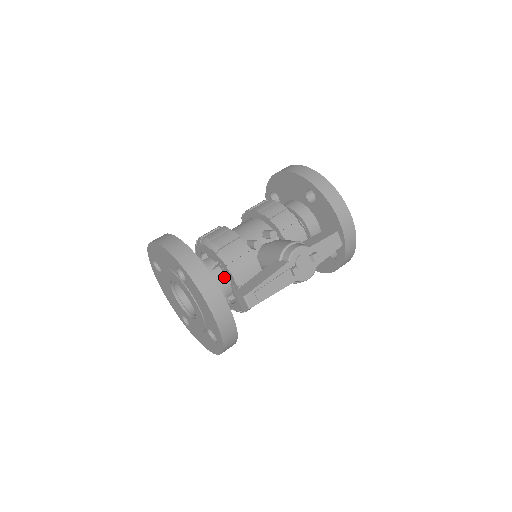
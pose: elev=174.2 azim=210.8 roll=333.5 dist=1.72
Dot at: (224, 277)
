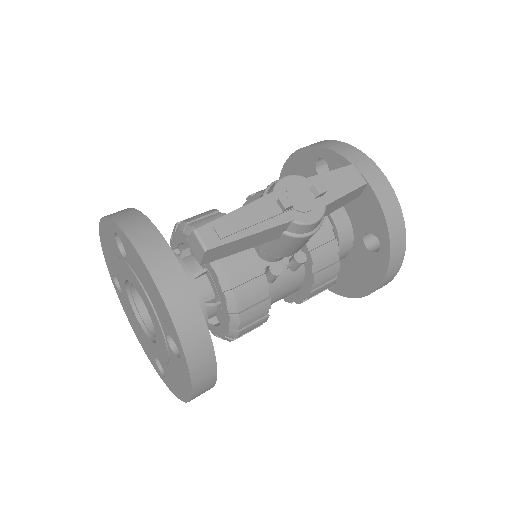
Dot at: (197, 266)
